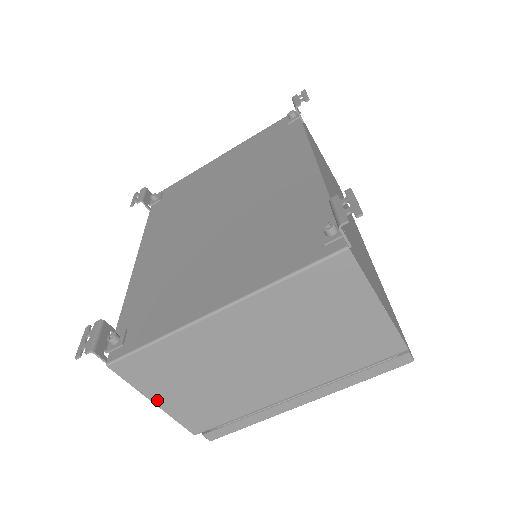
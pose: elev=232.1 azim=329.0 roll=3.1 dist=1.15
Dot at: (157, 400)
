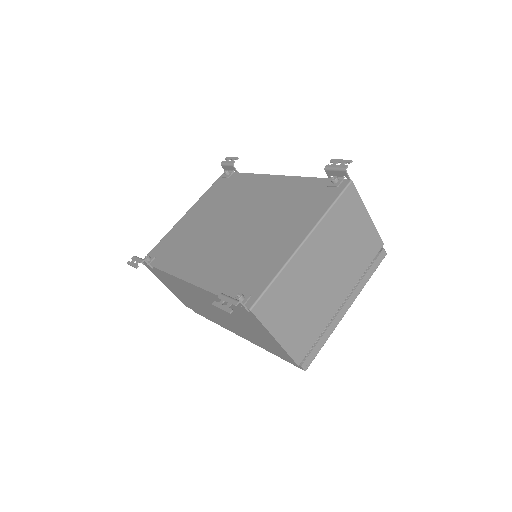
Dot at: (277, 336)
